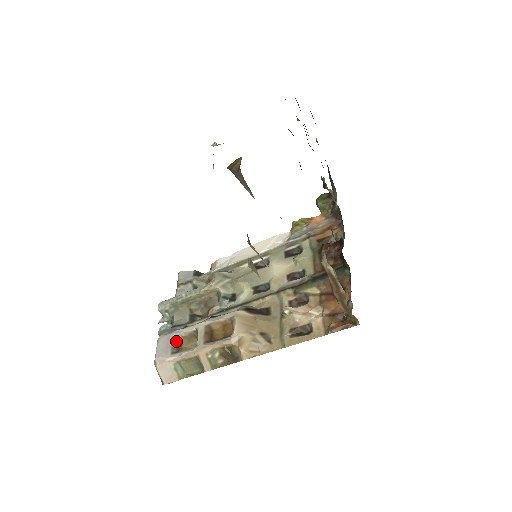
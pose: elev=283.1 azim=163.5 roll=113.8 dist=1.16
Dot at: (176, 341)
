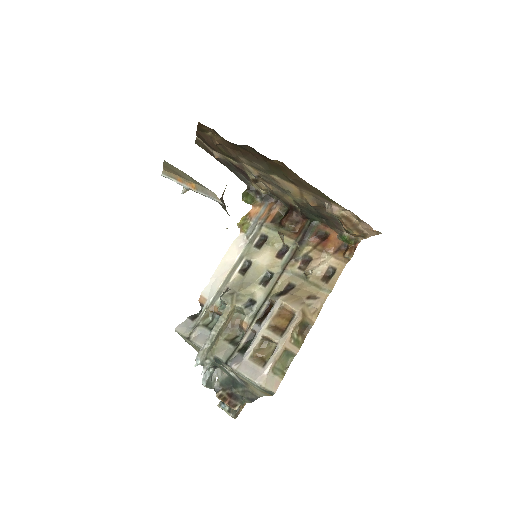
Dot at: (255, 358)
